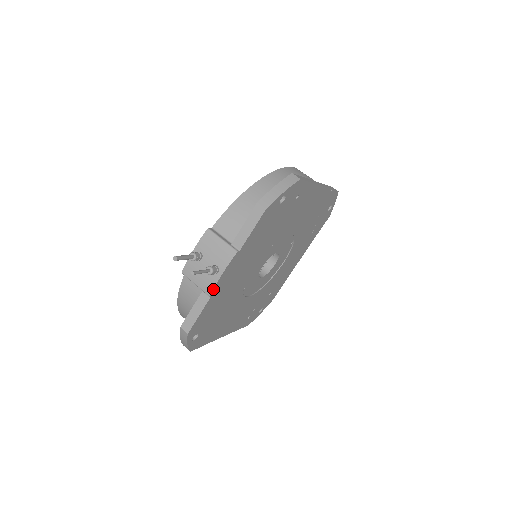
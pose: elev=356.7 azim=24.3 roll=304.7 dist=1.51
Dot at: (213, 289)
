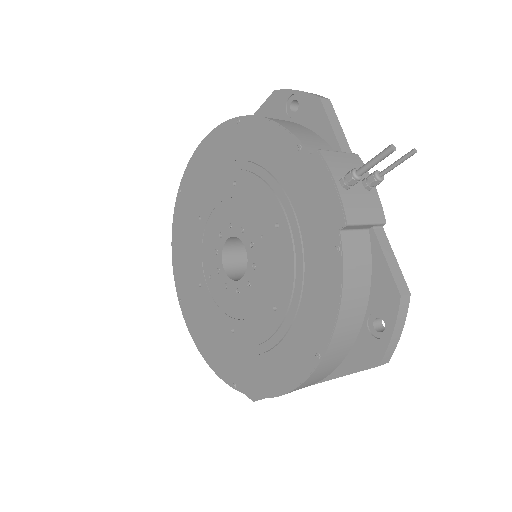
Dot at: (382, 210)
